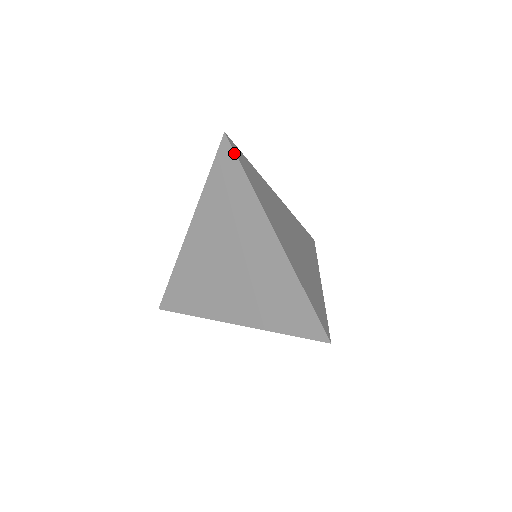
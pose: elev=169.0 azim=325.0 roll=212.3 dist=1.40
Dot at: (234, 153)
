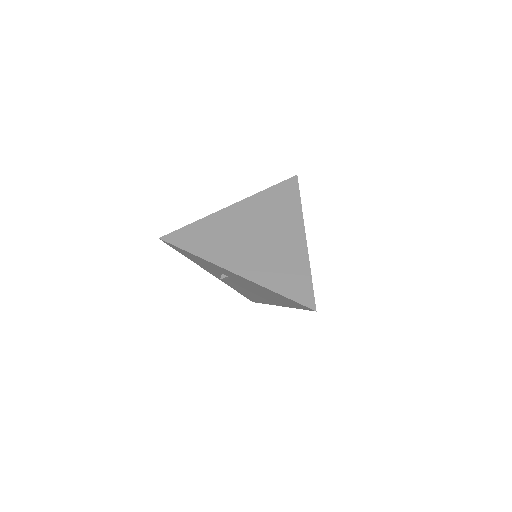
Dot at: (298, 186)
